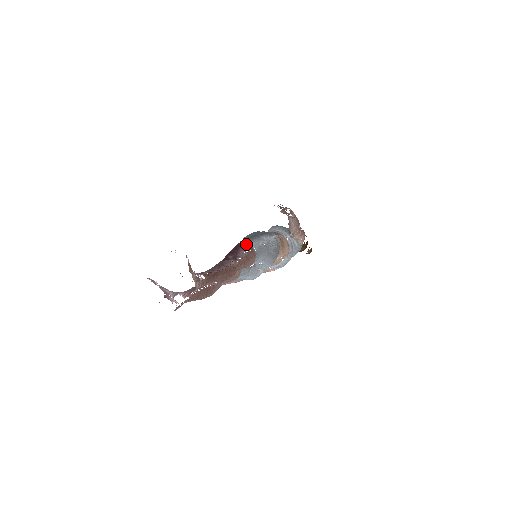
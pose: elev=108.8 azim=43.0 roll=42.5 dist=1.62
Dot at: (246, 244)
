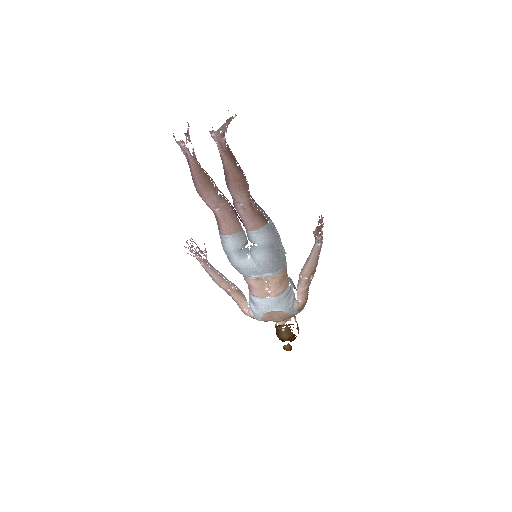
Dot at: occluded
